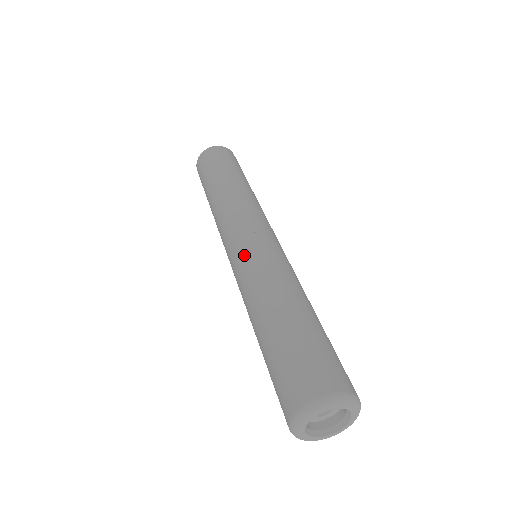
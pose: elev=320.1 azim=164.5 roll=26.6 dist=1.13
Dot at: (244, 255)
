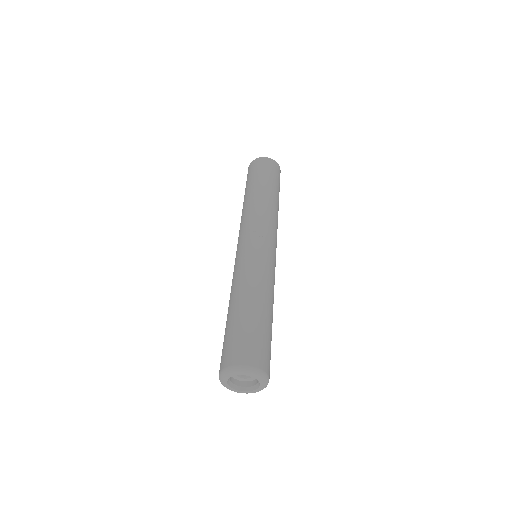
Dot at: (248, 253)
